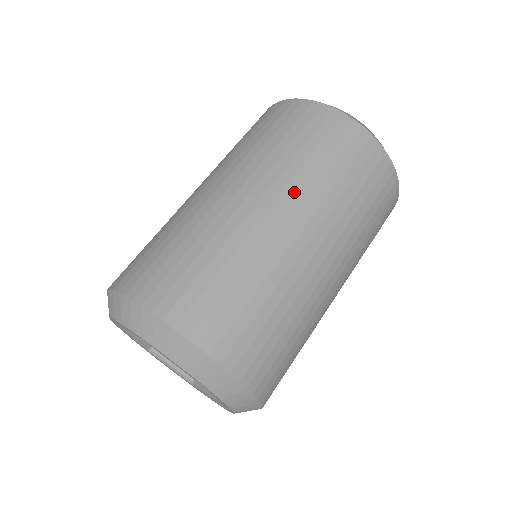
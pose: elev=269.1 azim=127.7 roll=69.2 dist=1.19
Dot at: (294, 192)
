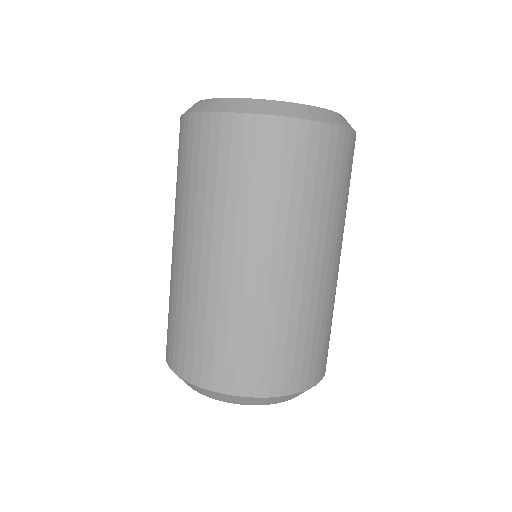
Dot at: (258, 234)
